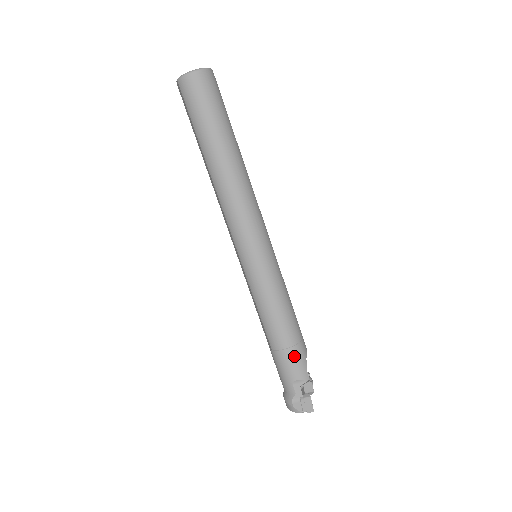
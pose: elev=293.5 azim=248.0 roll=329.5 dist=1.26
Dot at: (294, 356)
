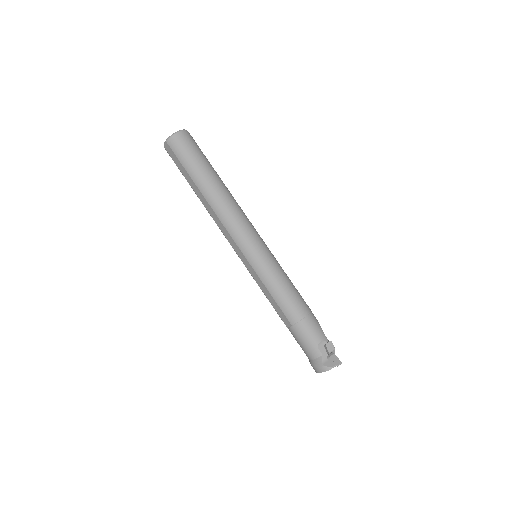
Dot at: (311, 323)
